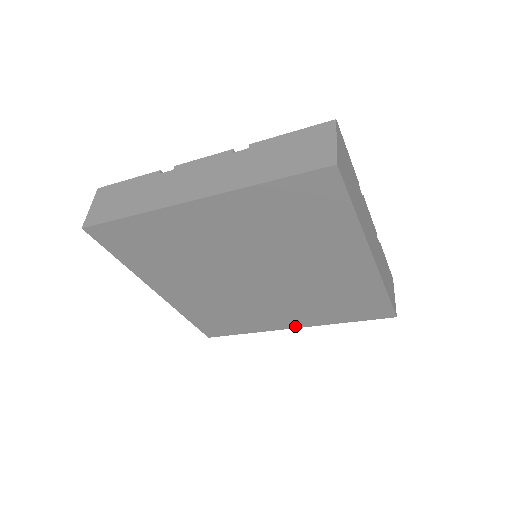
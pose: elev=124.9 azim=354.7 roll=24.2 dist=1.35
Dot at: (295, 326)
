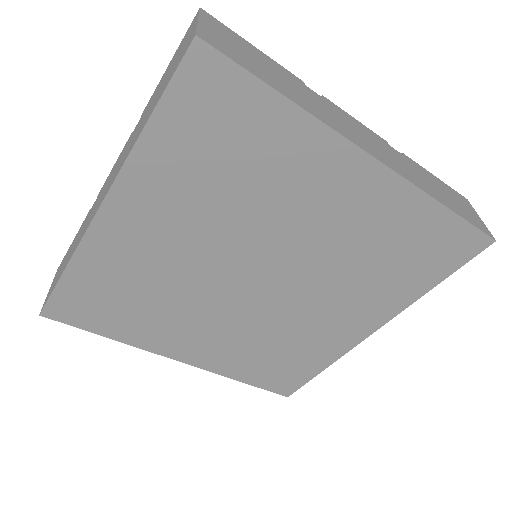
Dot at: (185, 359)
